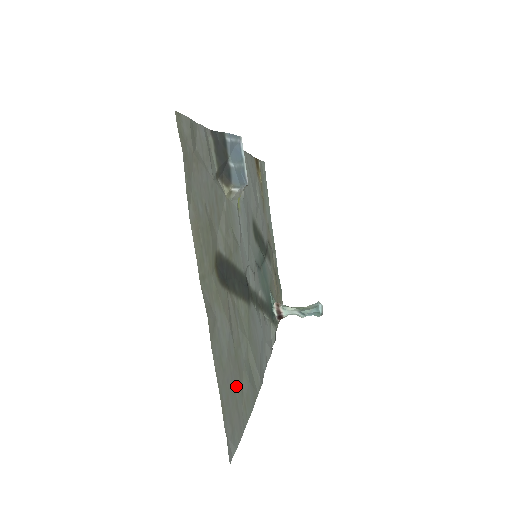
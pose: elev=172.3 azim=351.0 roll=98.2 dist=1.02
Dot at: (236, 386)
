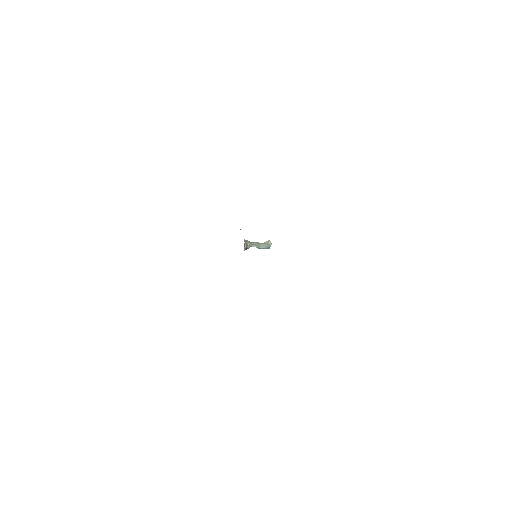
Dot at: occluded
